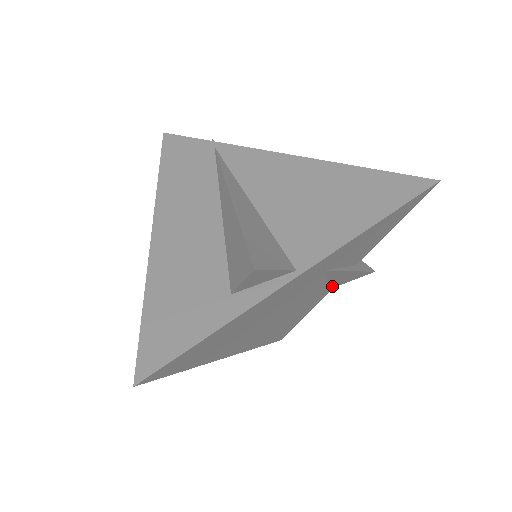
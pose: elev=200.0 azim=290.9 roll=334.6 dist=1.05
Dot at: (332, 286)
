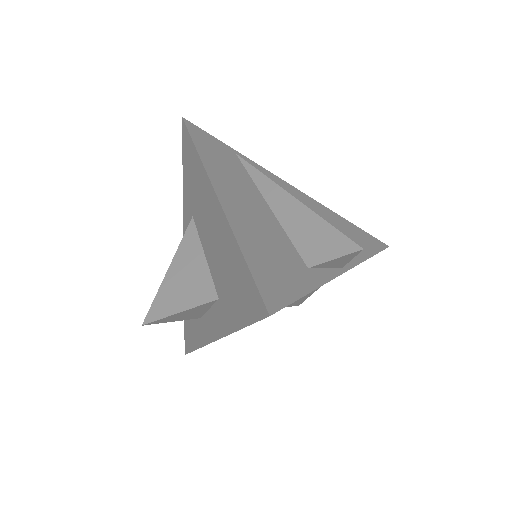
Dot at: occluded
